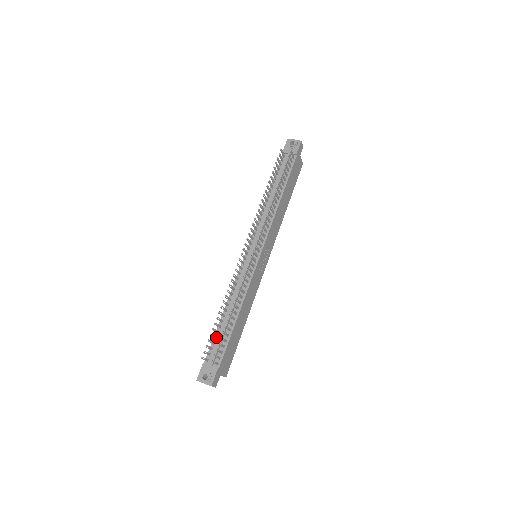
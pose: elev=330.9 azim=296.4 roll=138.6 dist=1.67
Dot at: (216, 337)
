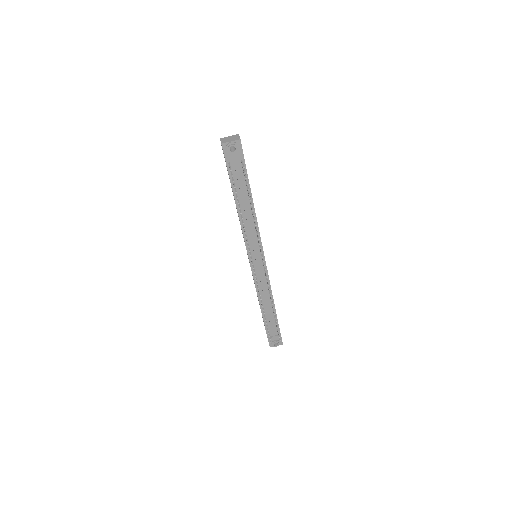
Dot at: occluded
